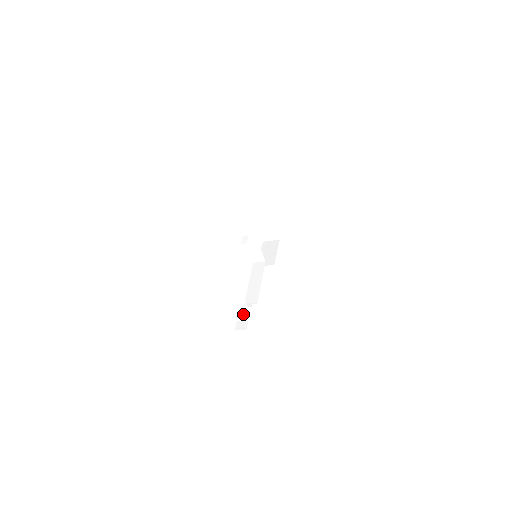
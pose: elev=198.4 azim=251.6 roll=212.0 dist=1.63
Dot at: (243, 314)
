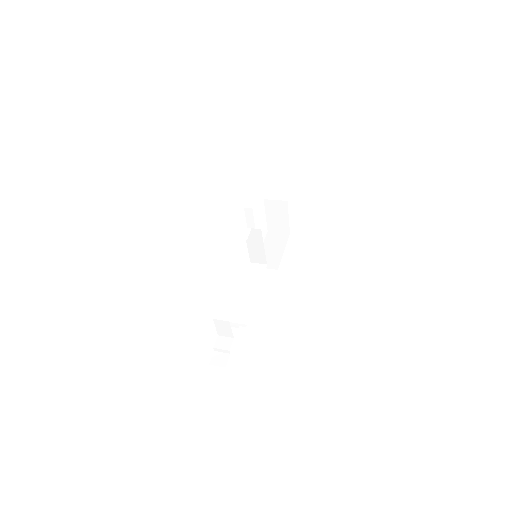
Dot at: (224, 343)
